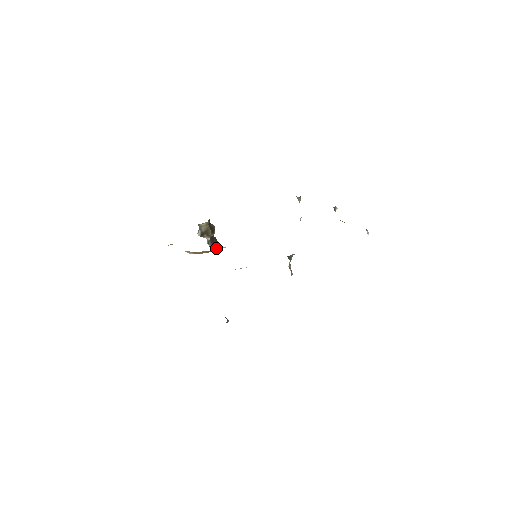
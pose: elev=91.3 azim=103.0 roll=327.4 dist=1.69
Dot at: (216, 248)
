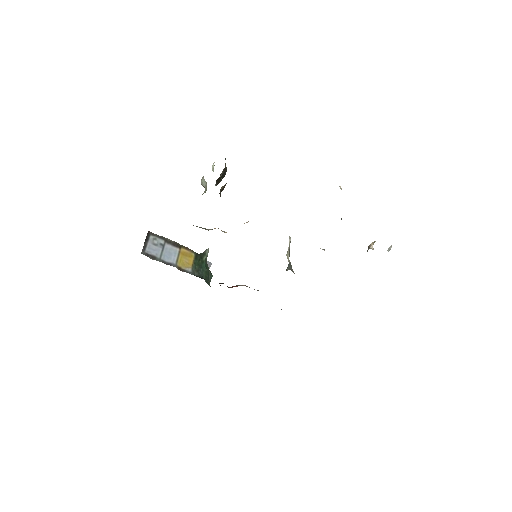
Dot at: occluded
